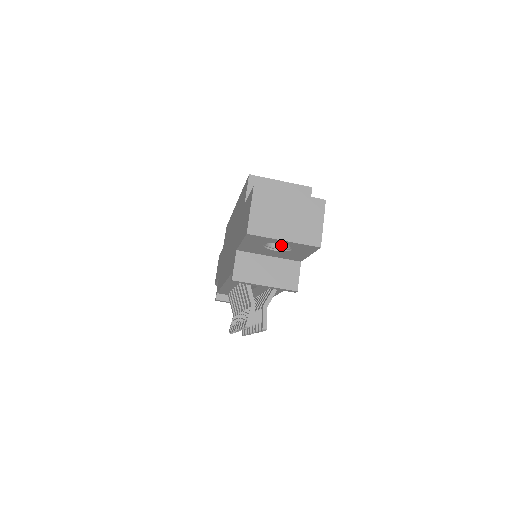
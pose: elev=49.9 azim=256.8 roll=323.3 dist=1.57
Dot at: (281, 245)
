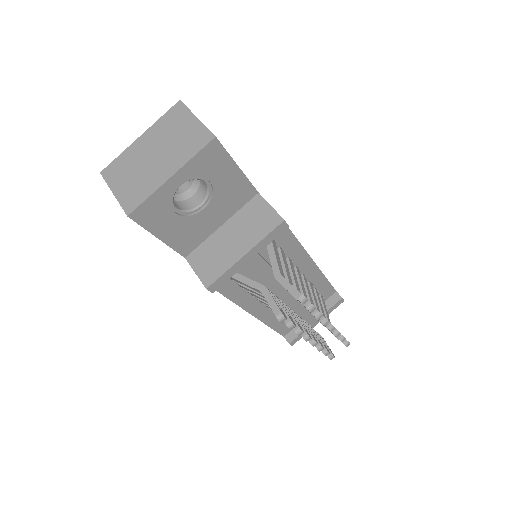
Dot at: (202, 195)
